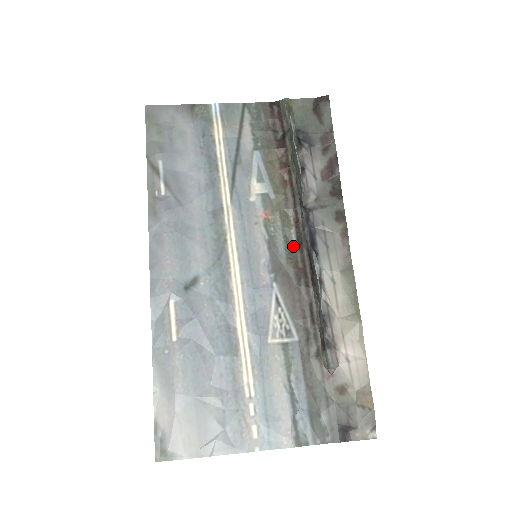
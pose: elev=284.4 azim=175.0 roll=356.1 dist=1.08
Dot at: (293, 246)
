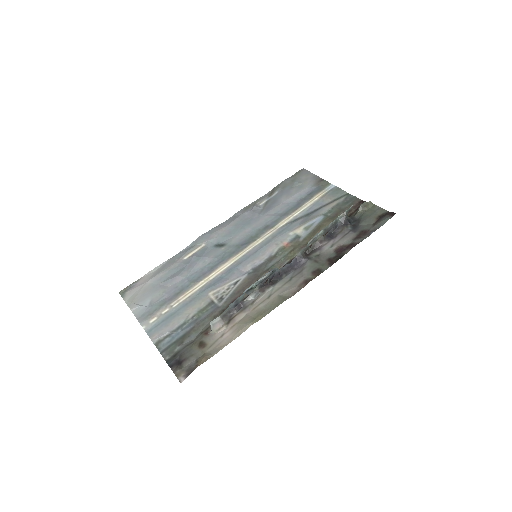
Dot at: (279, 268)
